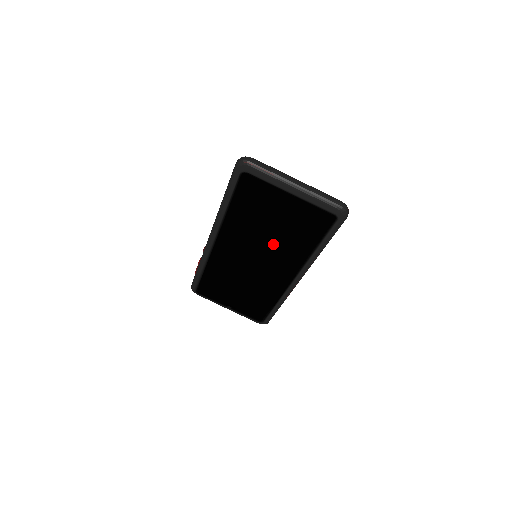
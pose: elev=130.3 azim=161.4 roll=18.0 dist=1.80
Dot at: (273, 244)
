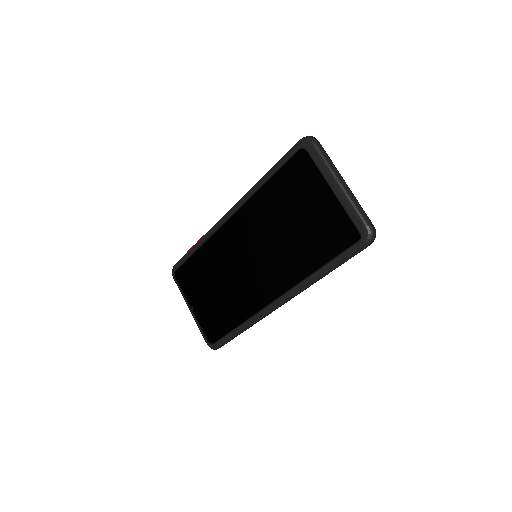
Dot at: (281, 245)
